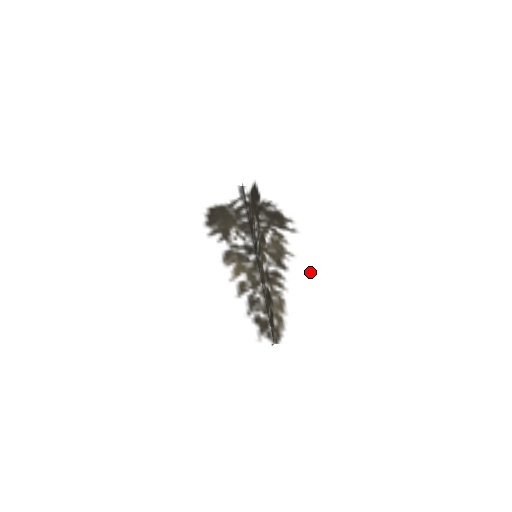
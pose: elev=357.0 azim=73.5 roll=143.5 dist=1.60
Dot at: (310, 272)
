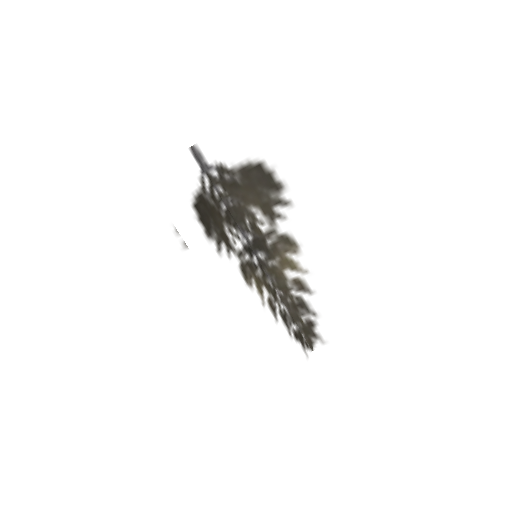
Dot at: occluded
